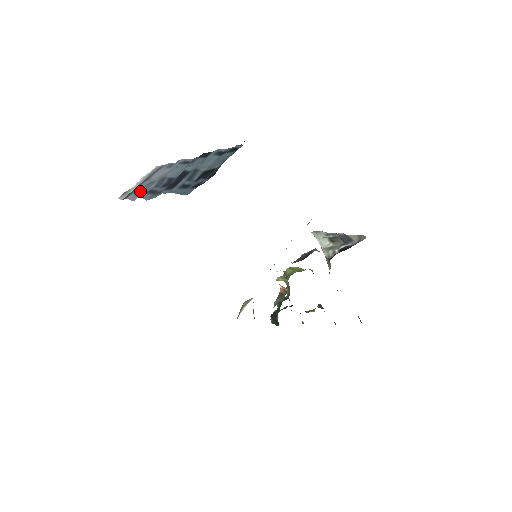
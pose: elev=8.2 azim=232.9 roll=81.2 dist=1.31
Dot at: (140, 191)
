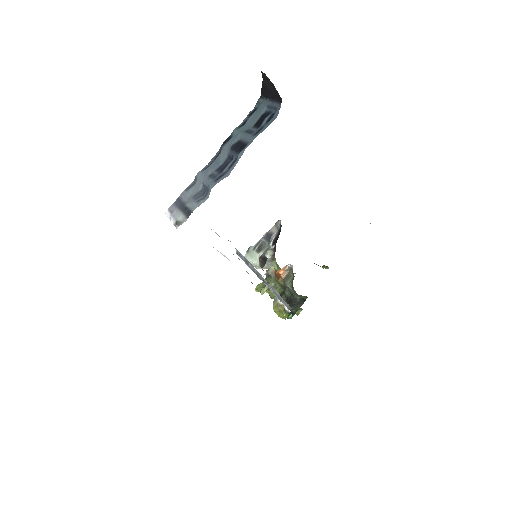
Dot at: (198, 200)
